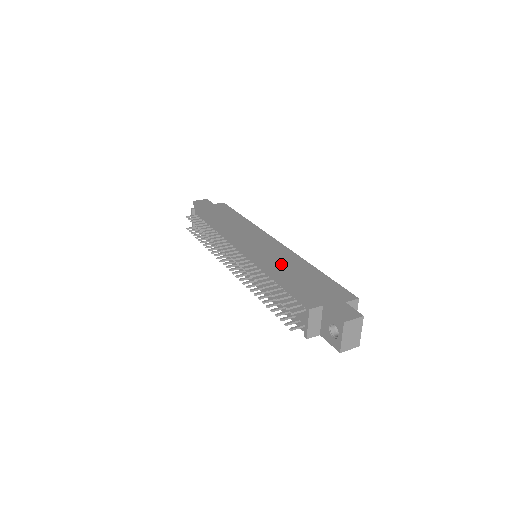
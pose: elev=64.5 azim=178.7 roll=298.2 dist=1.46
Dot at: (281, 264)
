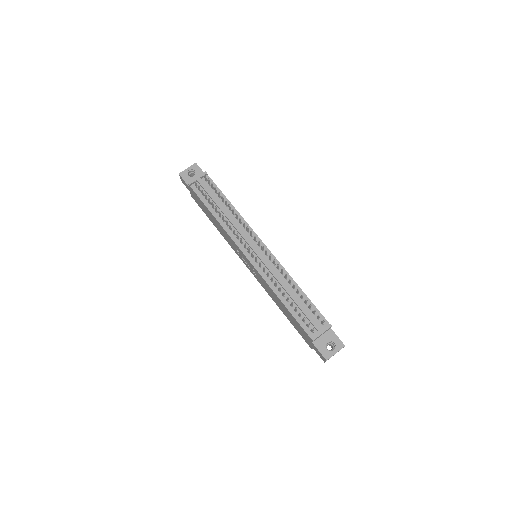
Dot at: occluded
